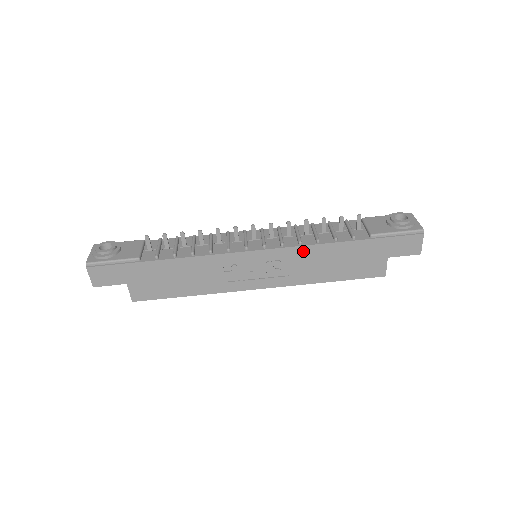
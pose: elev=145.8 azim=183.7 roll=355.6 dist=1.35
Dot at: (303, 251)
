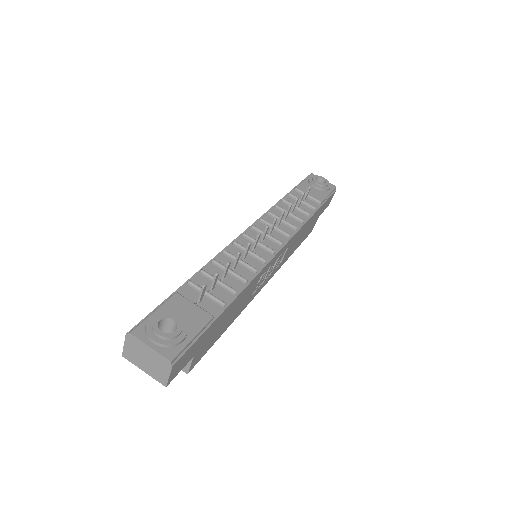
Dot at: (296, 235)
